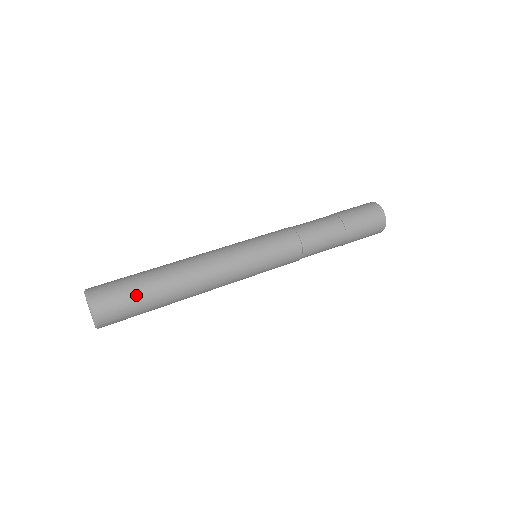
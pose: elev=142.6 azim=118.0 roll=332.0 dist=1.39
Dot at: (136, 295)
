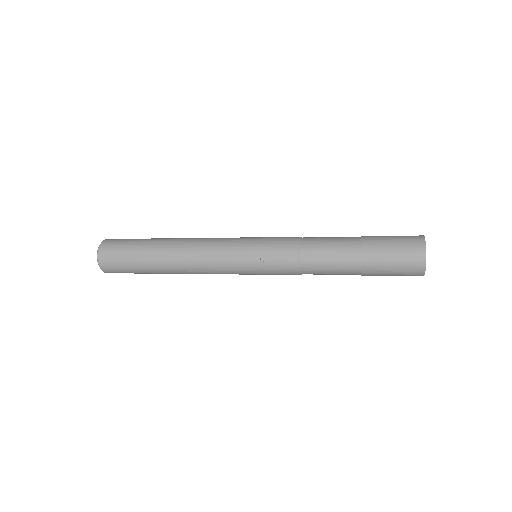
Dot at: (139, 239)
